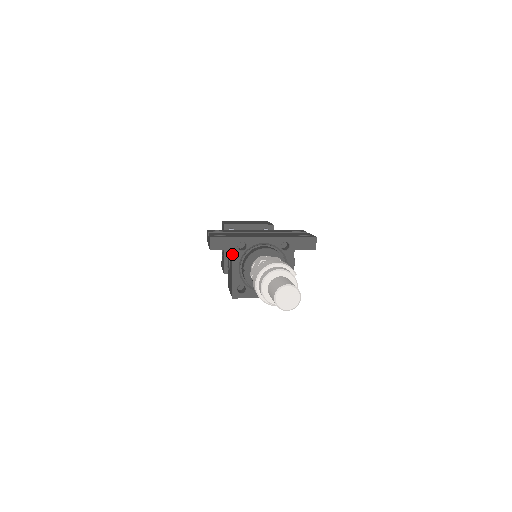
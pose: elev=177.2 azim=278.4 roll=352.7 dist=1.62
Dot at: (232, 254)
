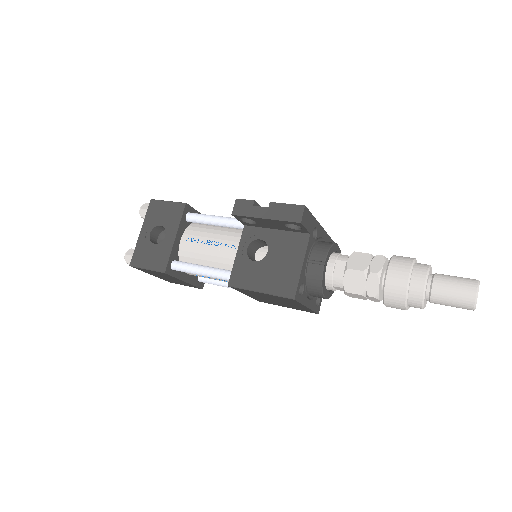
Dot at: (309, 239)
